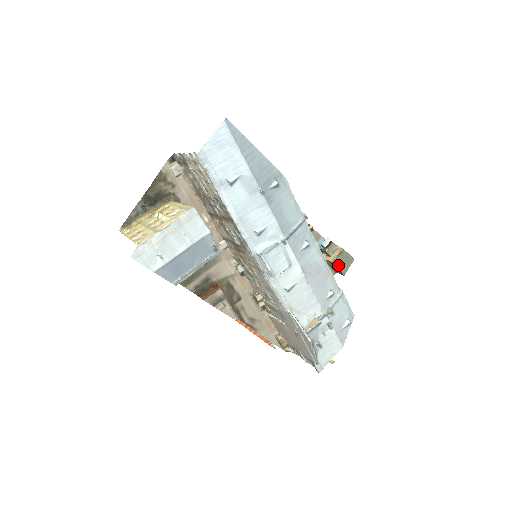
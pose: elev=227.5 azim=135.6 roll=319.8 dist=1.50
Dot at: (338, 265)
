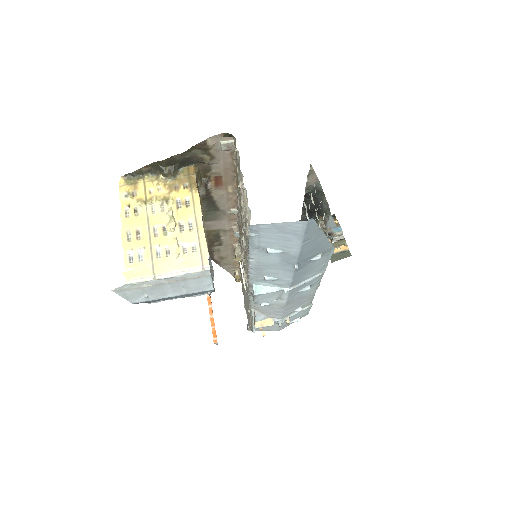
Dot at: (333, 257)
